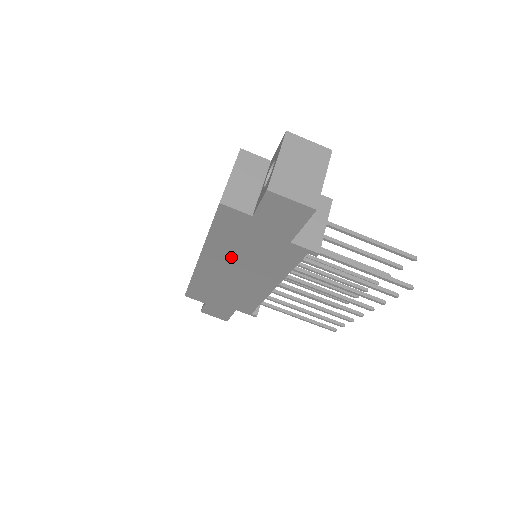
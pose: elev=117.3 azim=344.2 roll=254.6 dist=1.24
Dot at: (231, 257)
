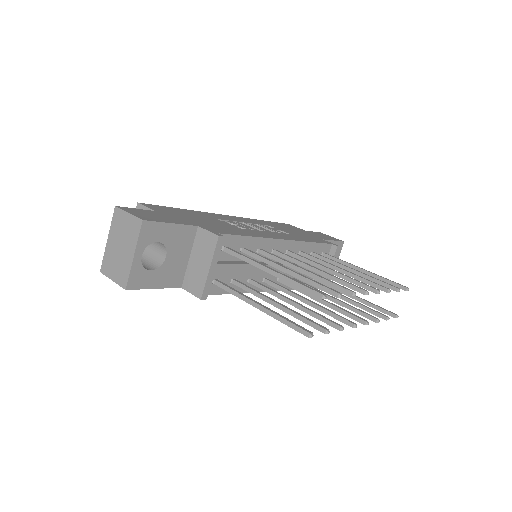
Dot at: occluded
